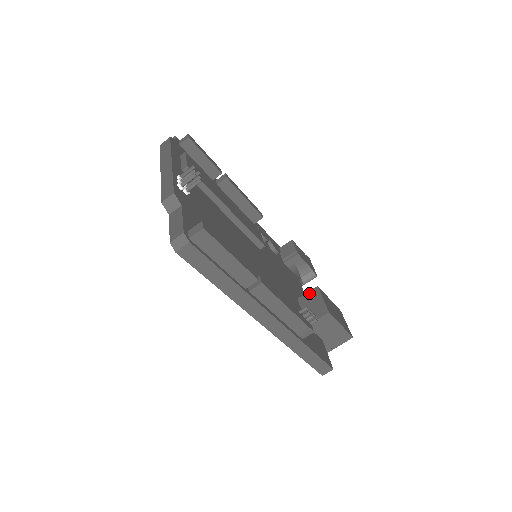
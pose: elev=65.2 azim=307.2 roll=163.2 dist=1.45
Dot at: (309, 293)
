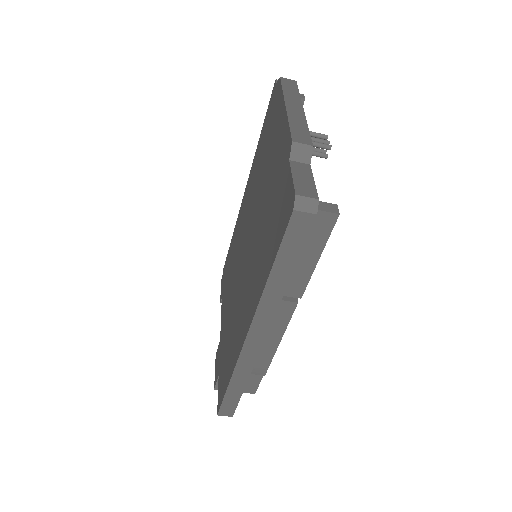
Dot at: occluded
